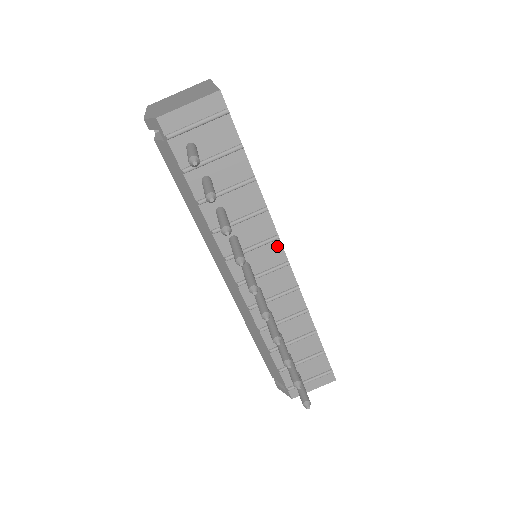
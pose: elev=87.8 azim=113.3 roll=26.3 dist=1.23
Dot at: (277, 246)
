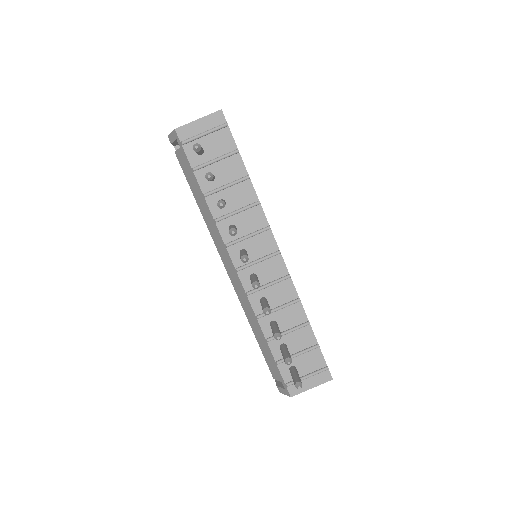
Dot at: (269, 236)
